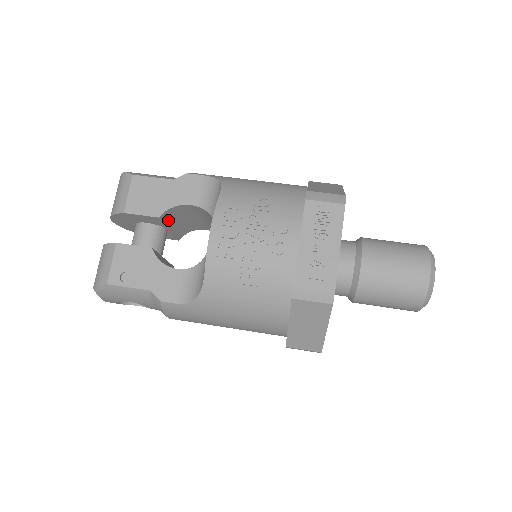
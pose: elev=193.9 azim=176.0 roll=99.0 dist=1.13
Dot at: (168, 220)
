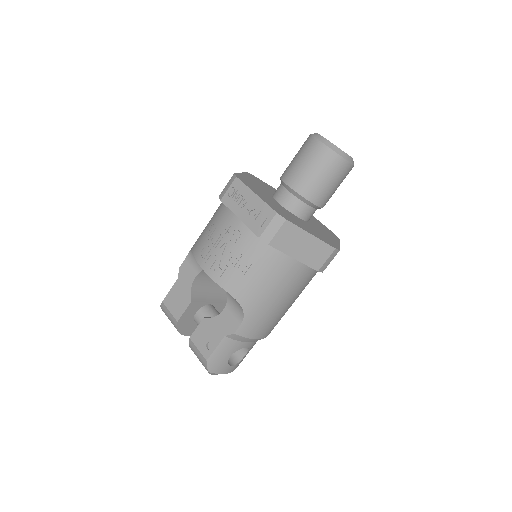
Dot at: (201, 298)
